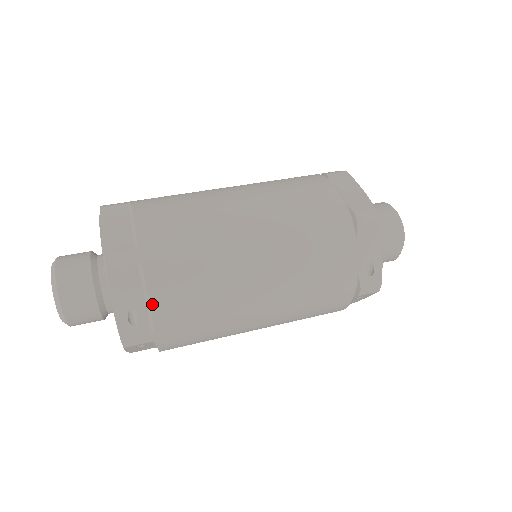
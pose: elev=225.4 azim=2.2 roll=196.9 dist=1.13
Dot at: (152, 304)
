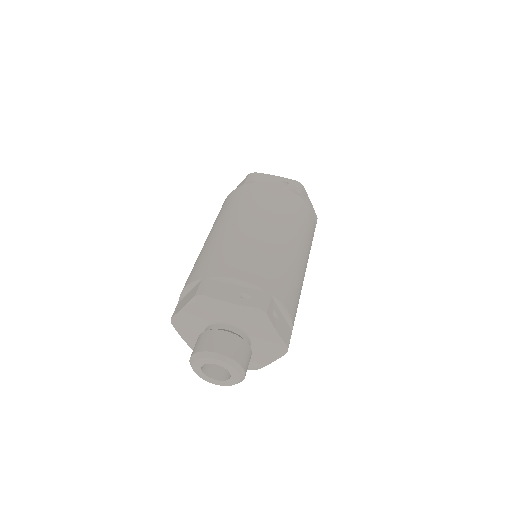
Dot at: (240, 279)
